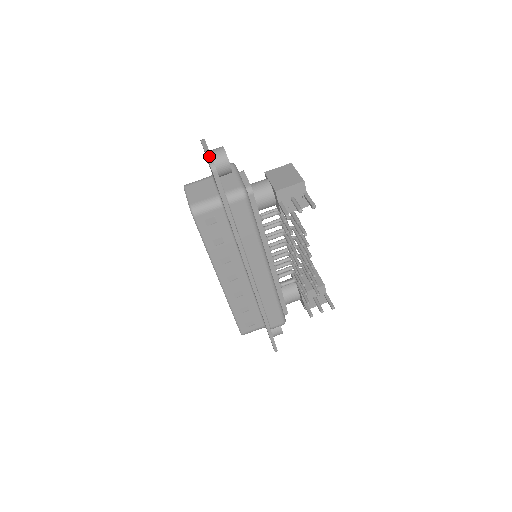
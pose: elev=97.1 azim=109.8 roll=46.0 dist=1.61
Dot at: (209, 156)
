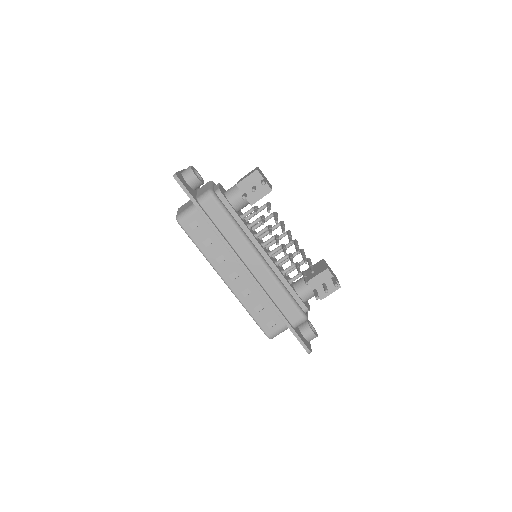
Dot at: occluded
